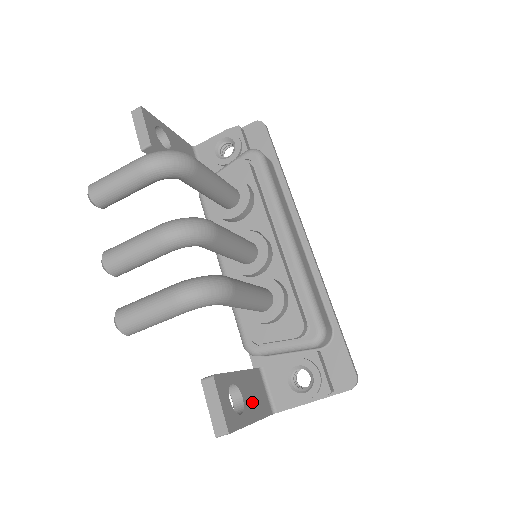
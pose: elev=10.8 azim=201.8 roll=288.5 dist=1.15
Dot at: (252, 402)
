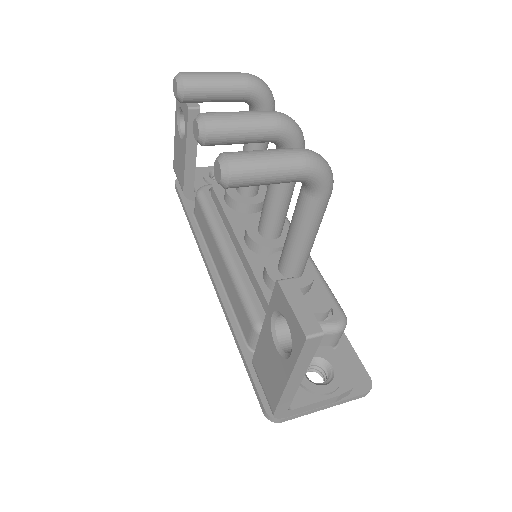
Dot at: occluded
